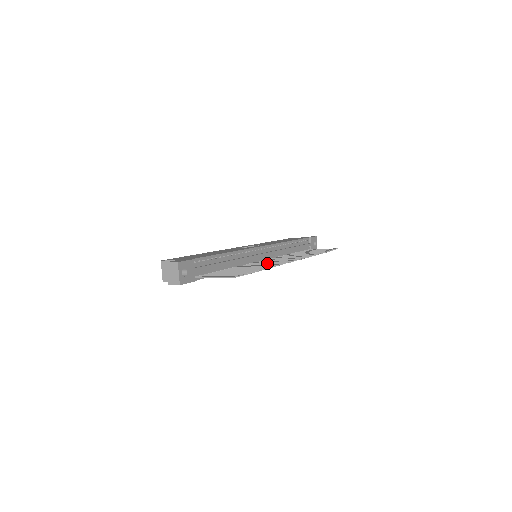
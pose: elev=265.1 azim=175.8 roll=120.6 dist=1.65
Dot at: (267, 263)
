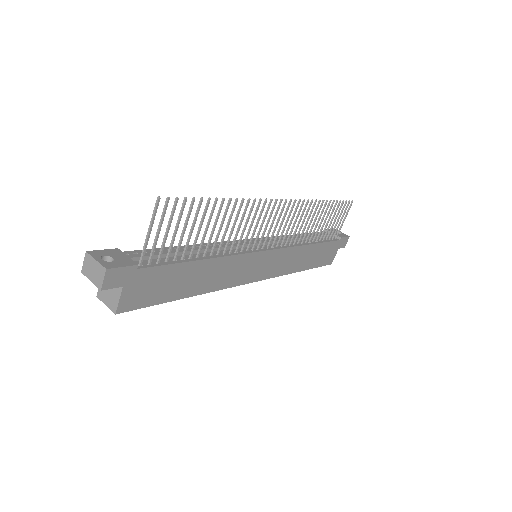
Dot at: (250, 225)
